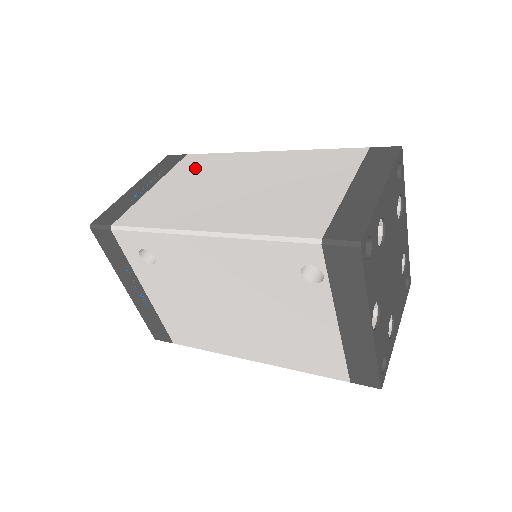
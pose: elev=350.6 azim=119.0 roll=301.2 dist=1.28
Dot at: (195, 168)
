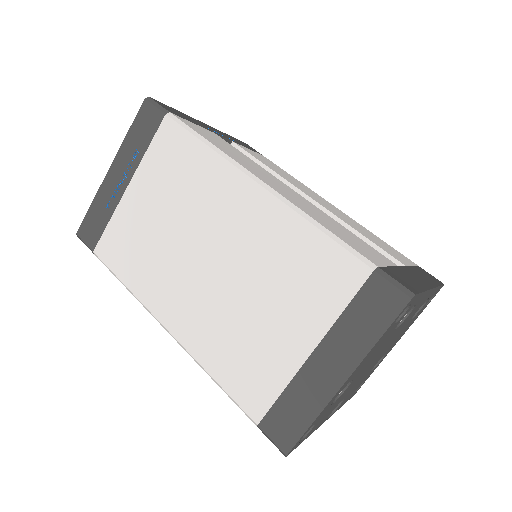
Dot at: (171, 169)
